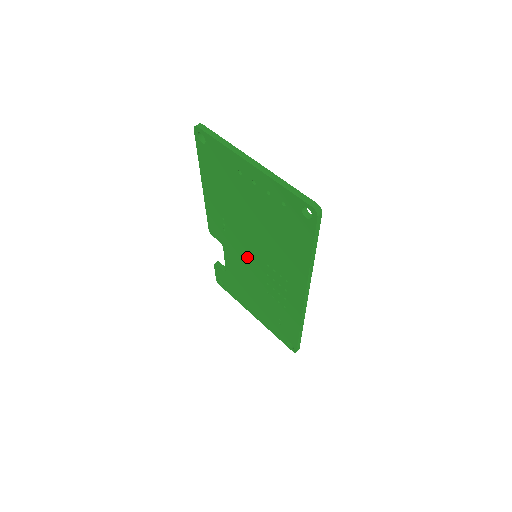
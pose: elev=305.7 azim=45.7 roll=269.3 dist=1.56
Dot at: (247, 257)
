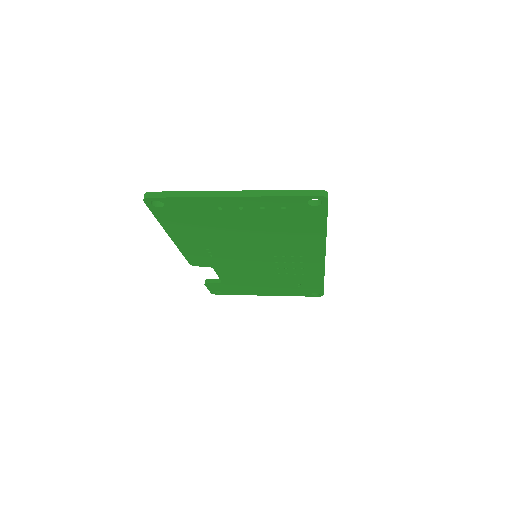
Dot at: (247, 262)
